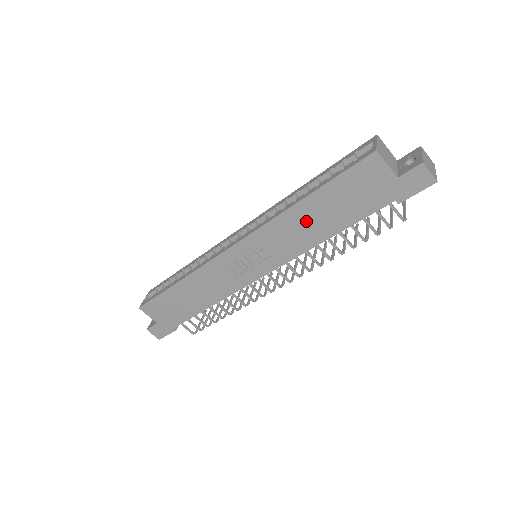
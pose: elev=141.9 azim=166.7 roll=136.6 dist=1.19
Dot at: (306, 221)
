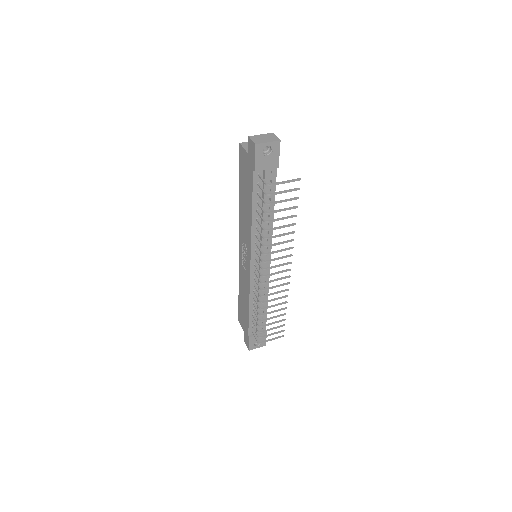
Dot at: (244, 210)
